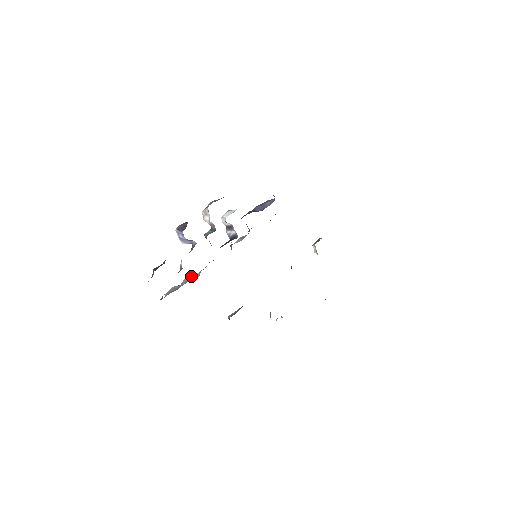
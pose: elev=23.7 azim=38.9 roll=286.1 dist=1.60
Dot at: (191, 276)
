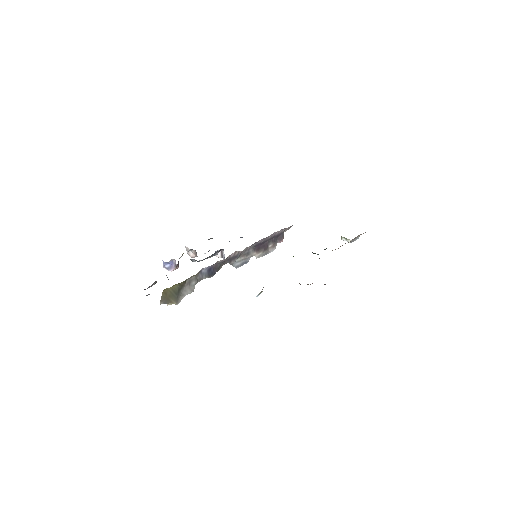
Dot at: (192, 288)
